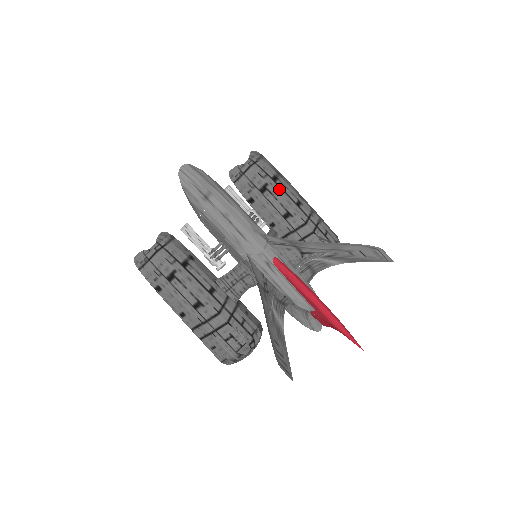
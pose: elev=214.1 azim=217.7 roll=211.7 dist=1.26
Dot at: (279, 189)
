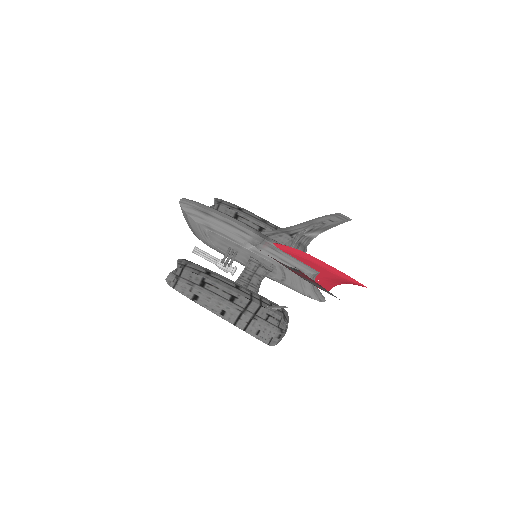
Dot at: (246, 214)
